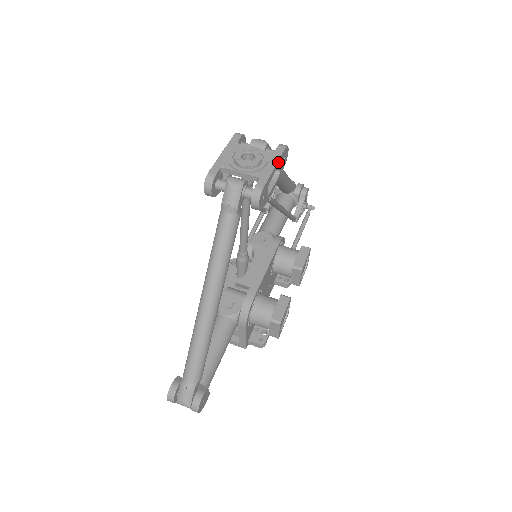
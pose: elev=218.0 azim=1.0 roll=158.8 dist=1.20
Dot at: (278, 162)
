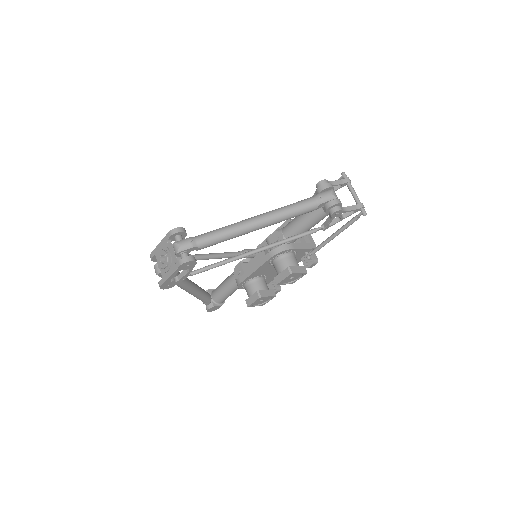
Dot at: (175, 272)
